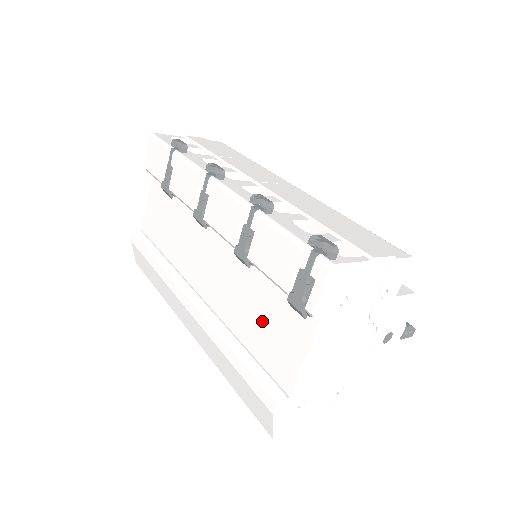
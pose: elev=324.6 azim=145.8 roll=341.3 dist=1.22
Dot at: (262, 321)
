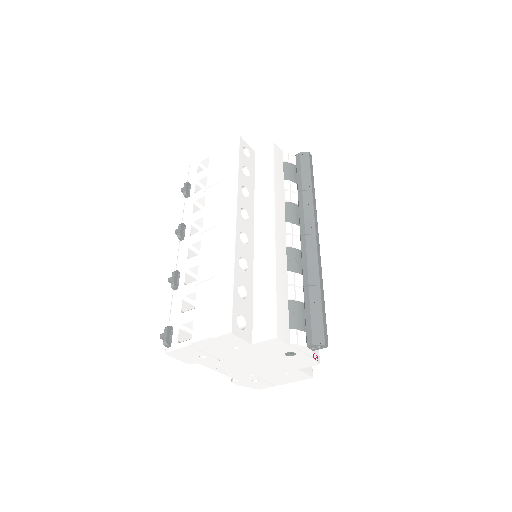
Dot at: occluded
